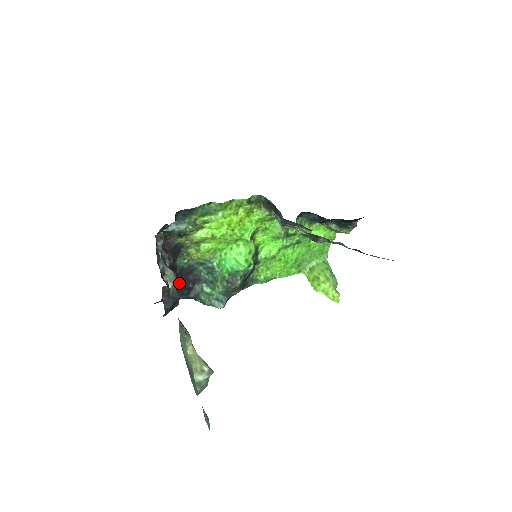
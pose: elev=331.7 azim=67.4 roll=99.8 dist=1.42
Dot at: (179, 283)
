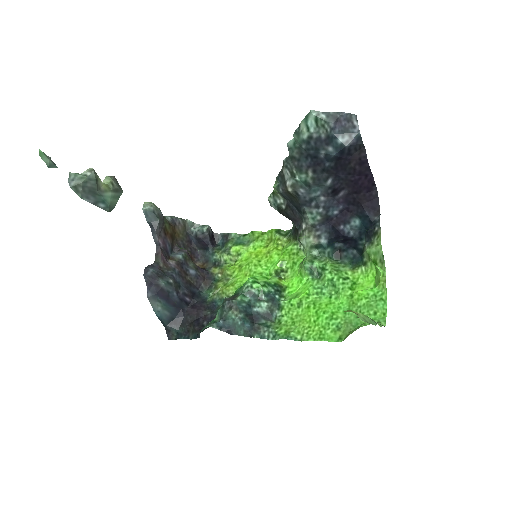
Dot at: (195, 314)
